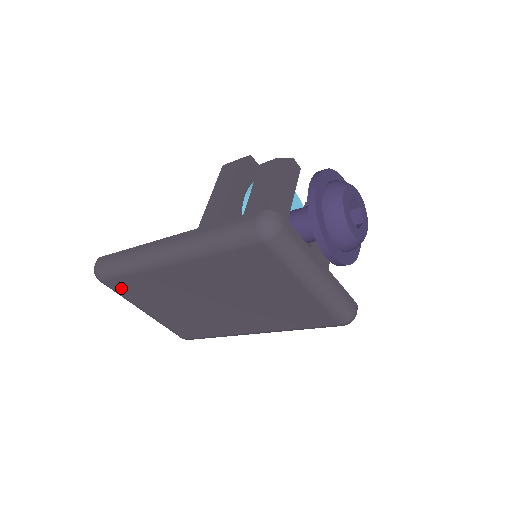
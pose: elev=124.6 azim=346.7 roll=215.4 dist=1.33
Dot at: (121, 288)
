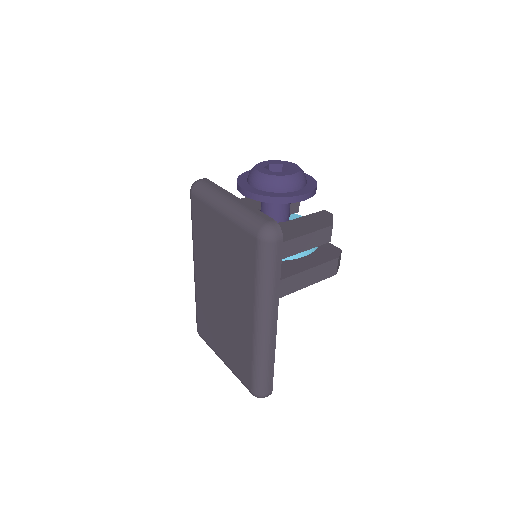
Dot at: (204, 332)
